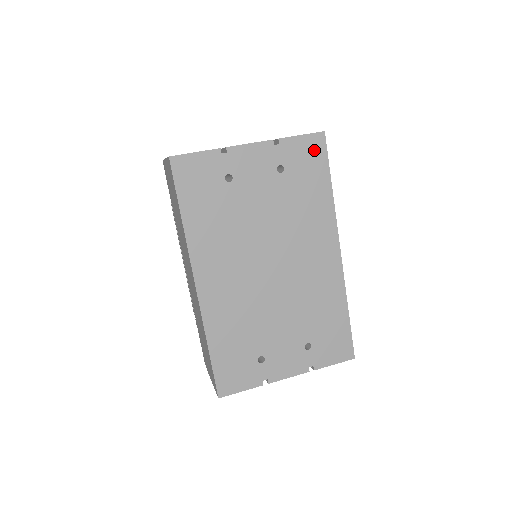
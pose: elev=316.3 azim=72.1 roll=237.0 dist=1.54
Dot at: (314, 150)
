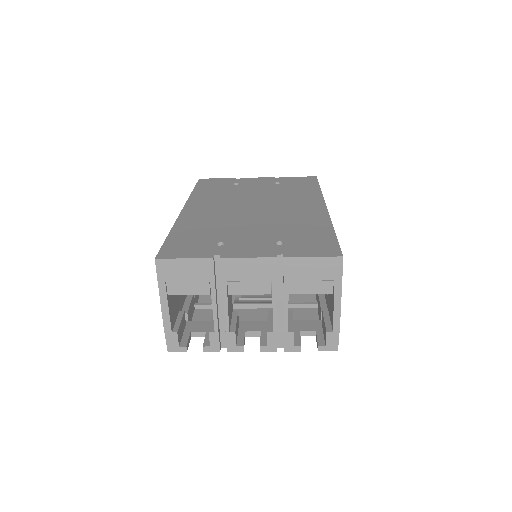
Dot at: (307, 180)
